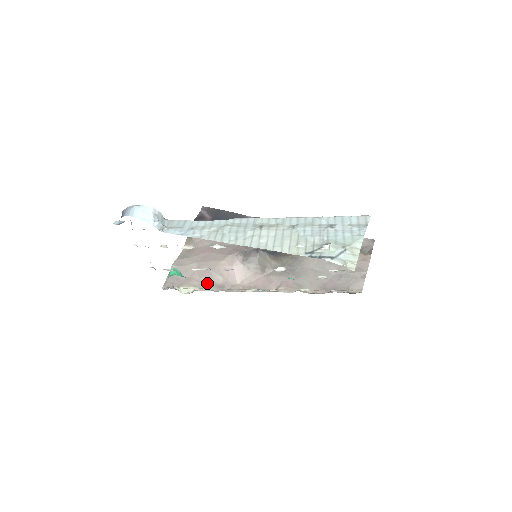
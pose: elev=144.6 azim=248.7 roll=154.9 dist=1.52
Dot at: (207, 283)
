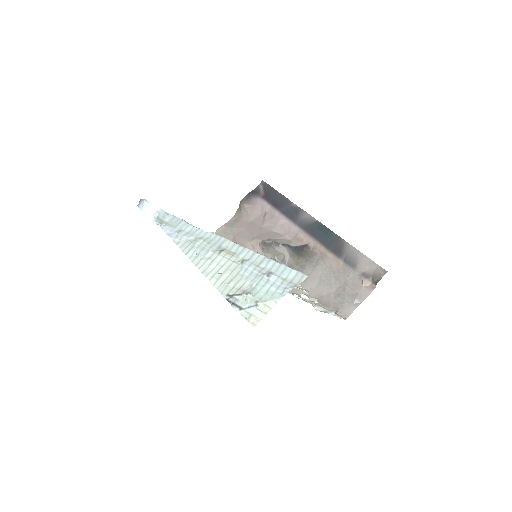
Dot at: occluded
